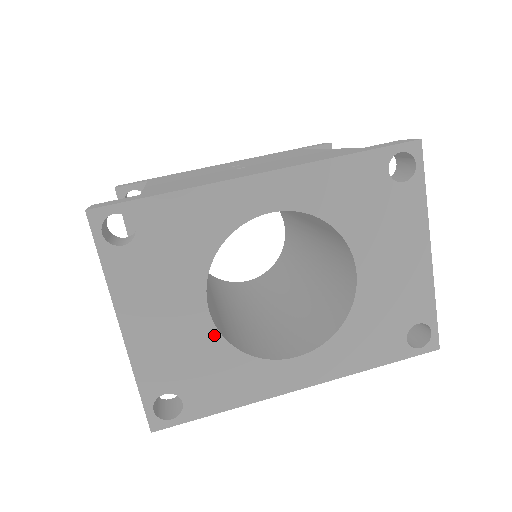
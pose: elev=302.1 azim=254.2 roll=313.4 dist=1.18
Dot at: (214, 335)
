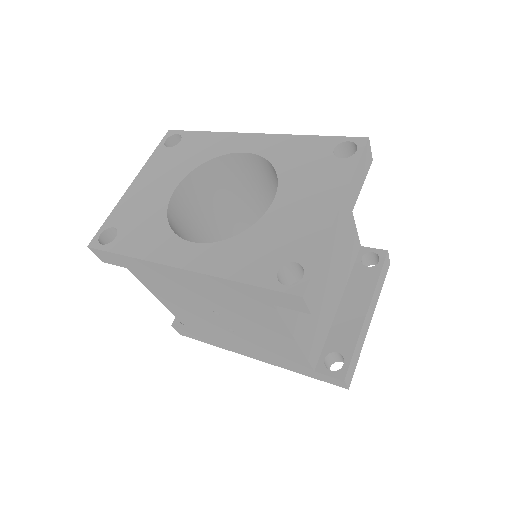
Dot at: (164, 206)
